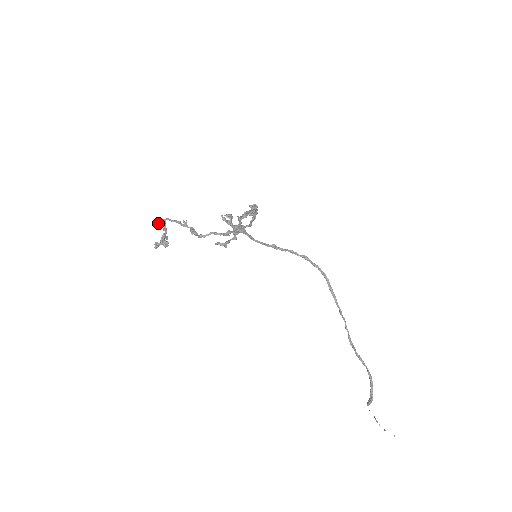
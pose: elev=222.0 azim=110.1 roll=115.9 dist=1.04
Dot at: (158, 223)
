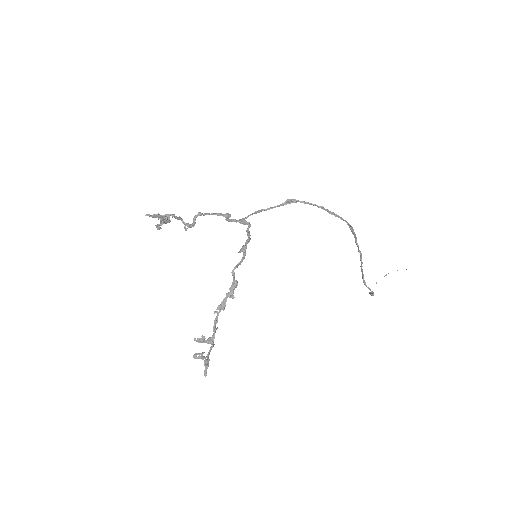
Dot at: (151, 216)
